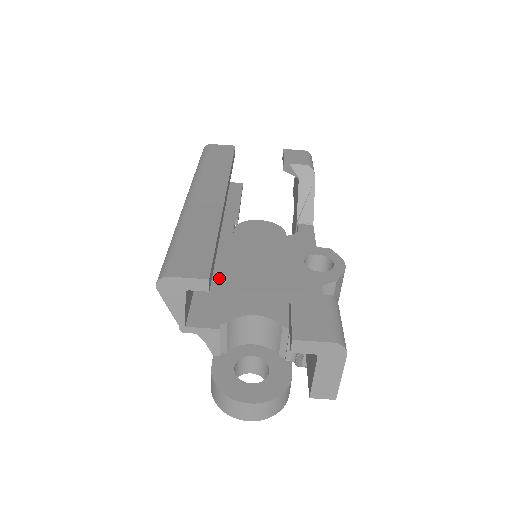
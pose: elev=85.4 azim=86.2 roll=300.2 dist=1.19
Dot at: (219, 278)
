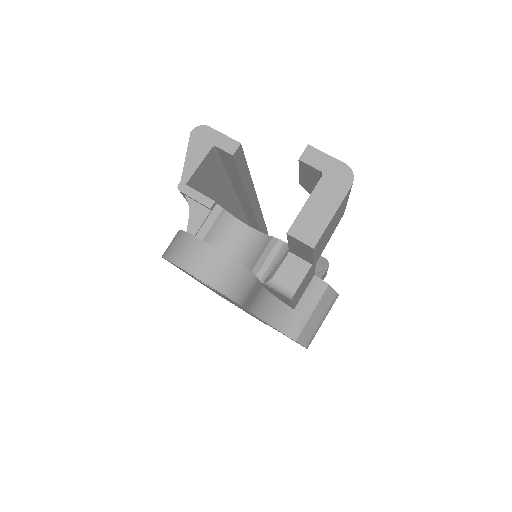
Dot at: occluded
